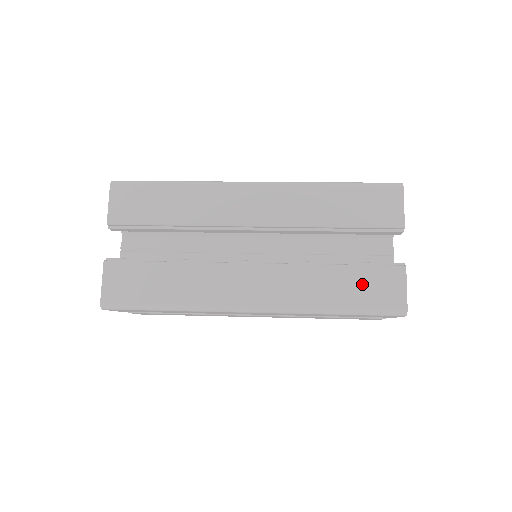
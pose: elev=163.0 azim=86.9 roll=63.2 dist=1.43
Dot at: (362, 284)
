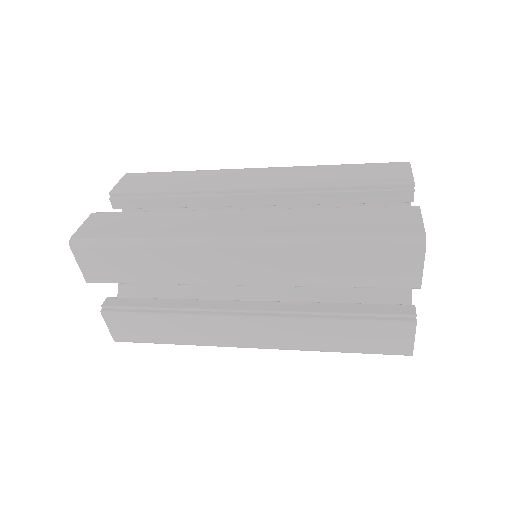
Dot at: (366, 218)
